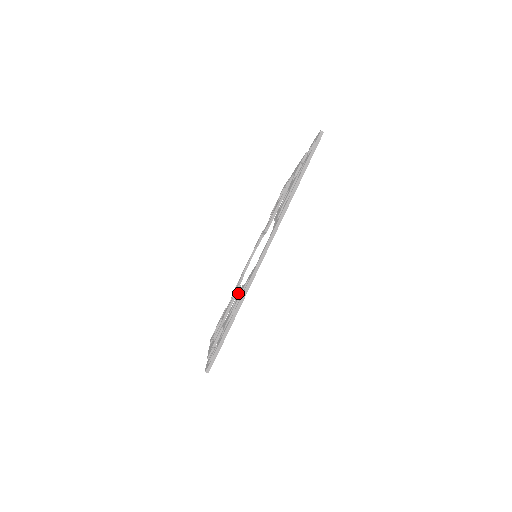
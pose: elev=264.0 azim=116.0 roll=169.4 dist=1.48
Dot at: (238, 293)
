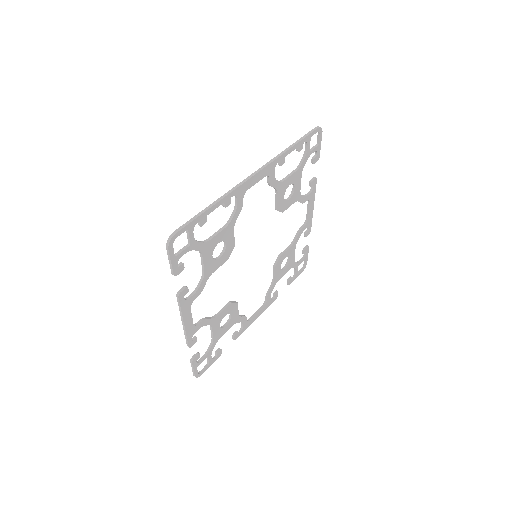
Dot at: occluded
